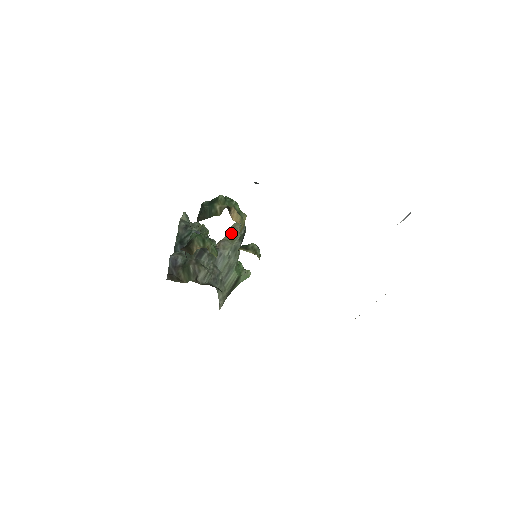
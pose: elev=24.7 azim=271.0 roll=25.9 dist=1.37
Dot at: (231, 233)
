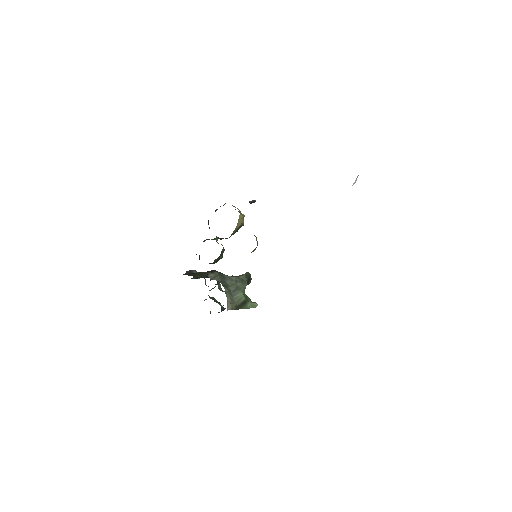
Dot at: (239, 275)
